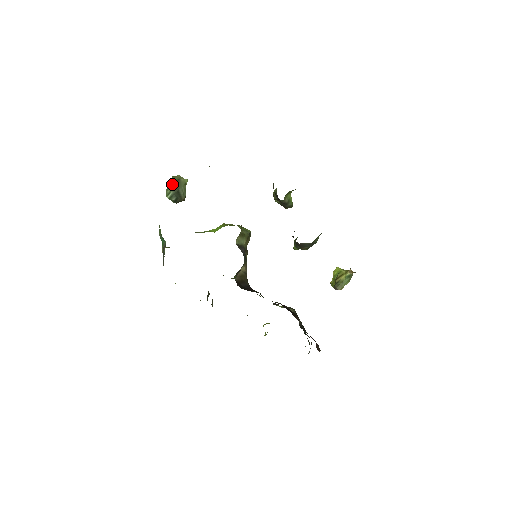
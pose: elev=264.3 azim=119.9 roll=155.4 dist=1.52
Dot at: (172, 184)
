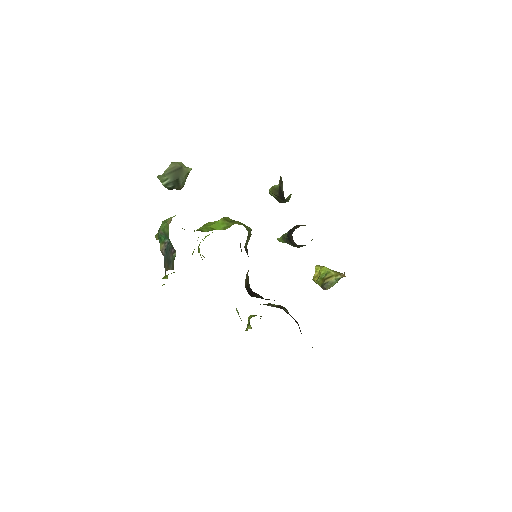
Dot at: (171, 171)
